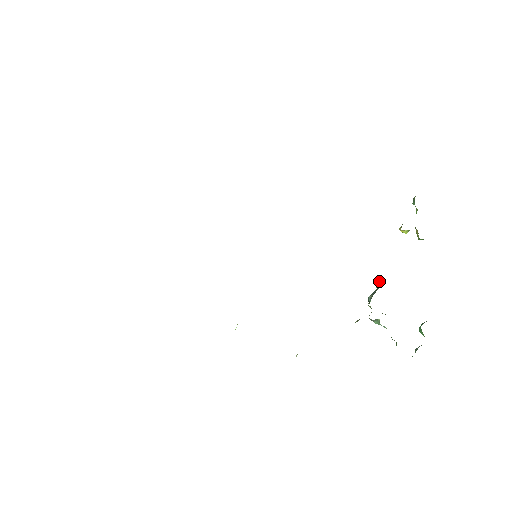
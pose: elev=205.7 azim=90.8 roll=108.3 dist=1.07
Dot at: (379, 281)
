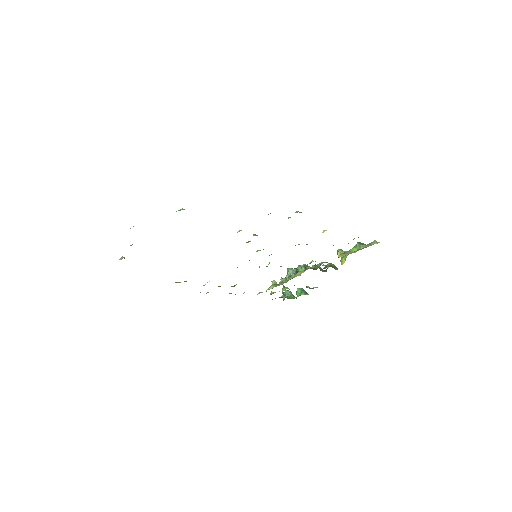
Dot at: occluded
